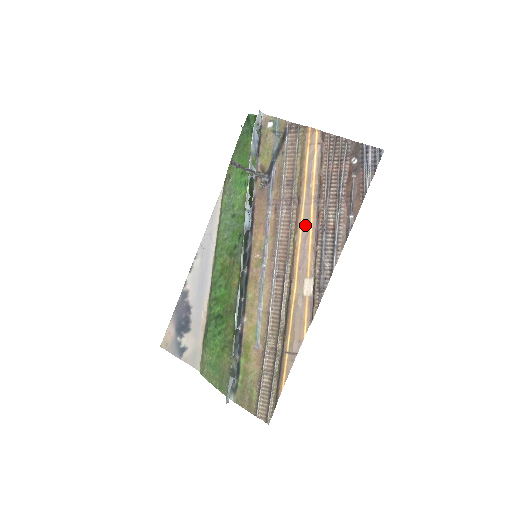
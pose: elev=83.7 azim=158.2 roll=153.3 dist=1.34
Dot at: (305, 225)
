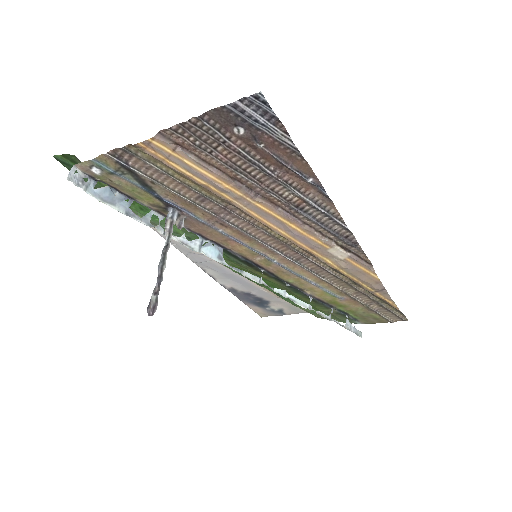
Dot at: (270, 220)
